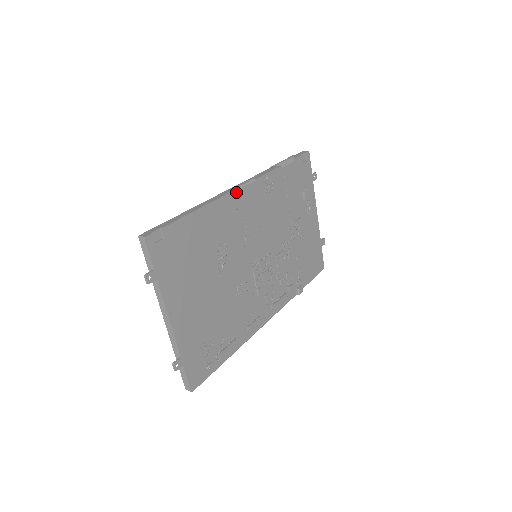
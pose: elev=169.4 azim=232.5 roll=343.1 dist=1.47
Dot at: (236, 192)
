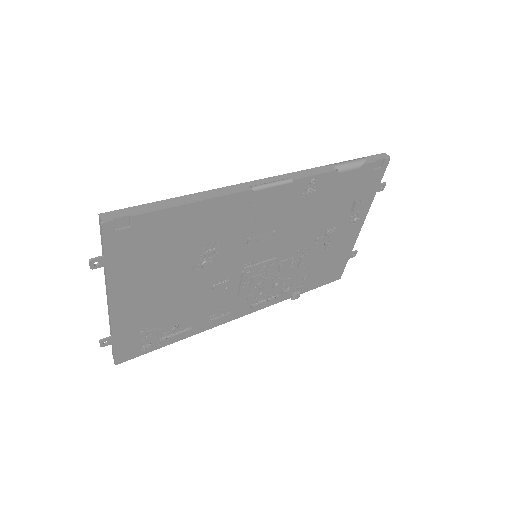
Dot at: (257, 191)
